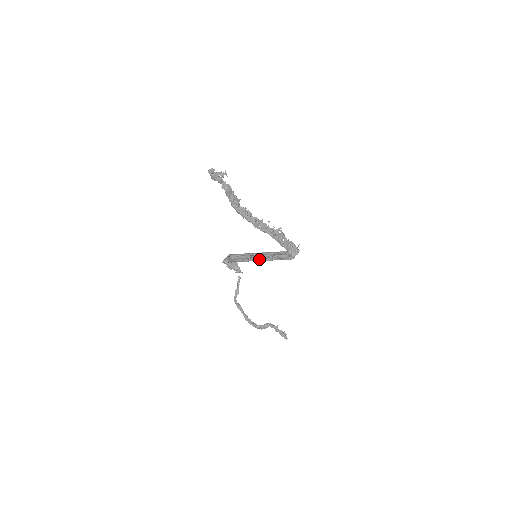
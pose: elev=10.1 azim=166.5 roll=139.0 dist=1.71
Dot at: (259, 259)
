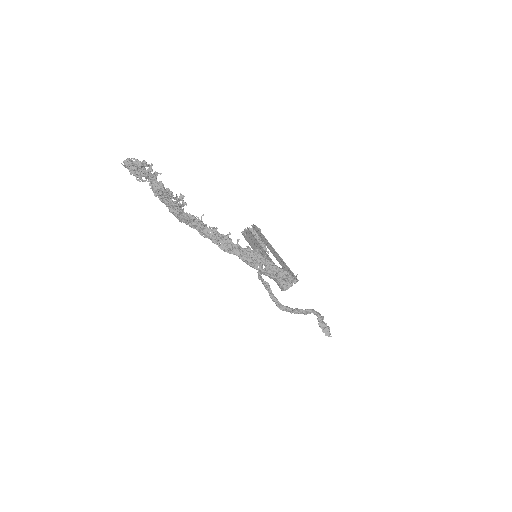
Dot at: occluded
